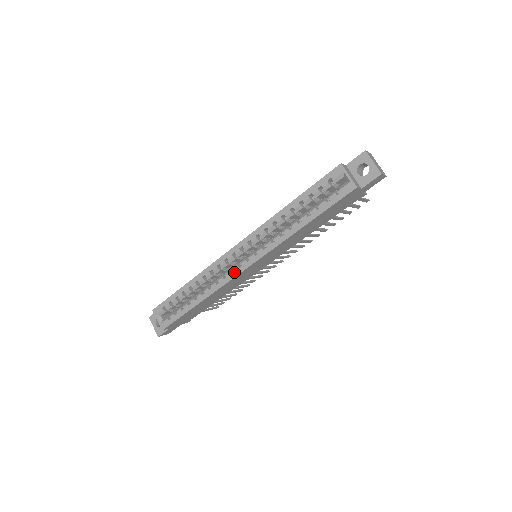
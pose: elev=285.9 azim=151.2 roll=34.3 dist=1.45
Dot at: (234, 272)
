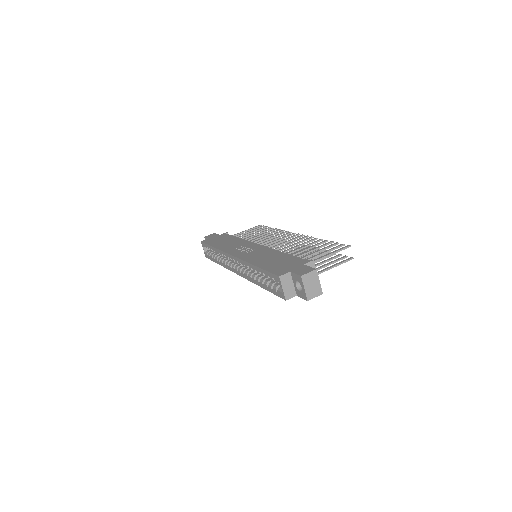
Dot at: (232, 269)
